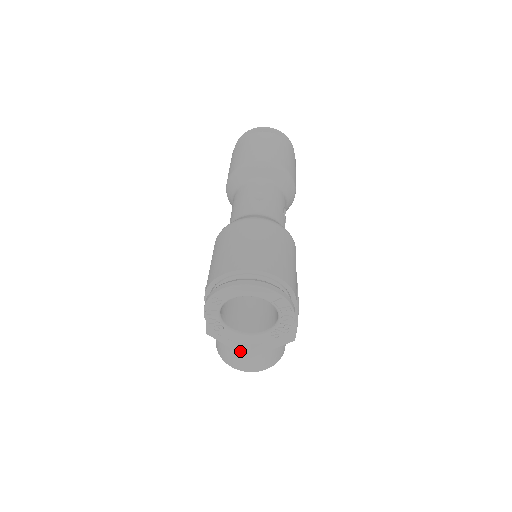
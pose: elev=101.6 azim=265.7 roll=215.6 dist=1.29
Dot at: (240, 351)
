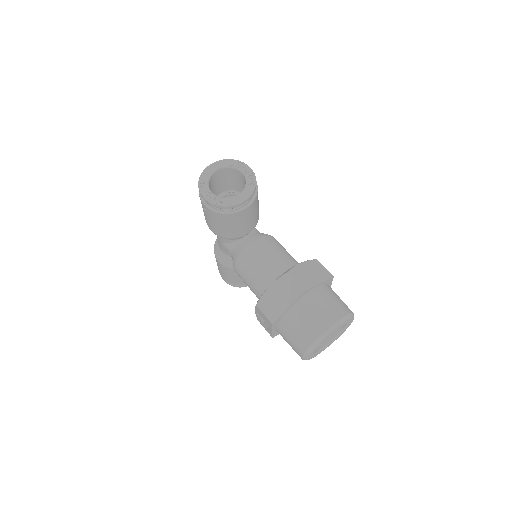
Dot at: (296, 295)
